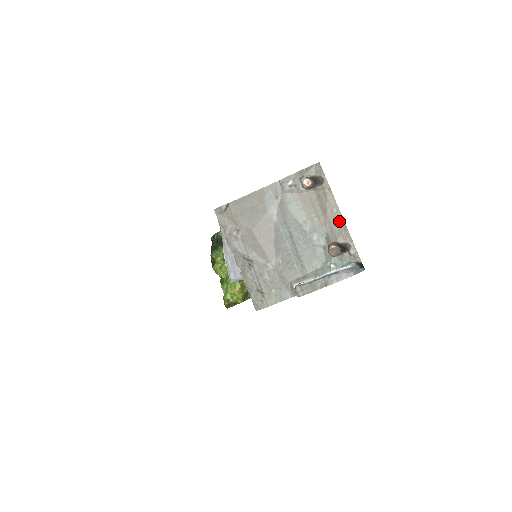
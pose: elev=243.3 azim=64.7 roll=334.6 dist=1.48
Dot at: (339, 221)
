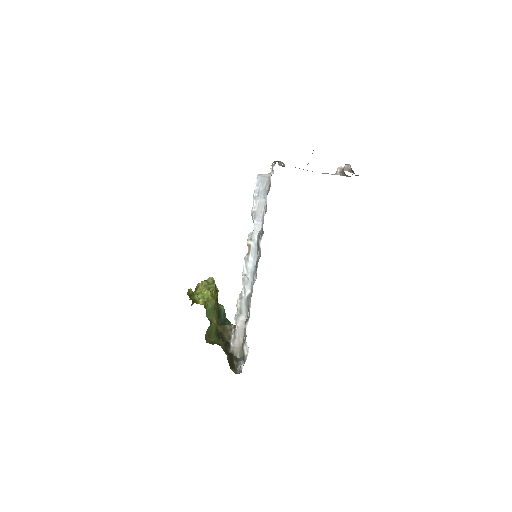
Dot at: occluded
